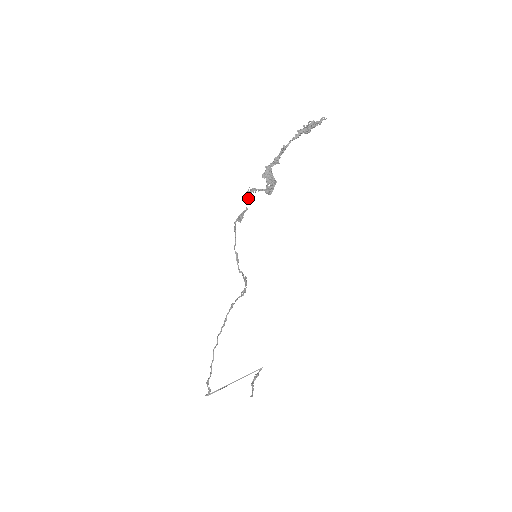
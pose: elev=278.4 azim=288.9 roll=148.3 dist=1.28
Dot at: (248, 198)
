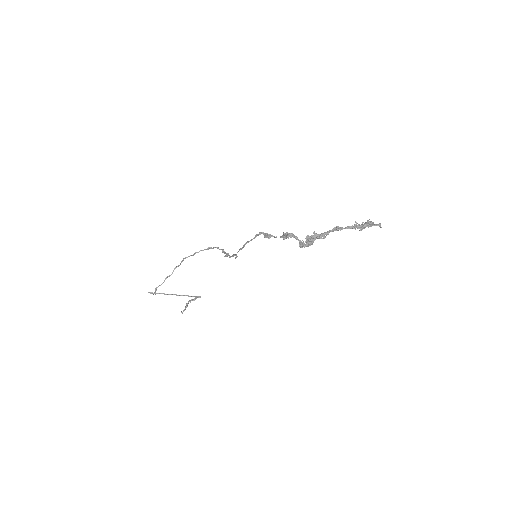
Dot at: (284, 236)
